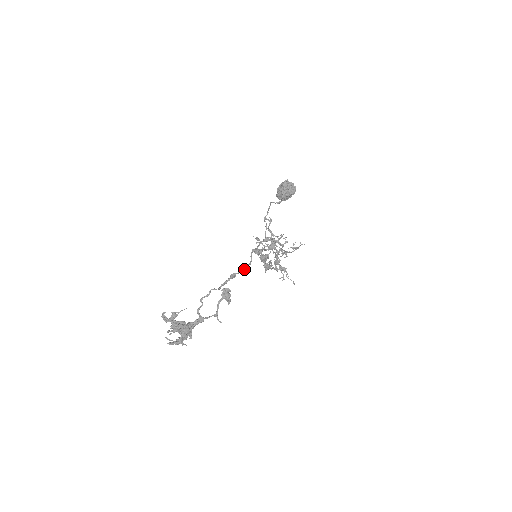
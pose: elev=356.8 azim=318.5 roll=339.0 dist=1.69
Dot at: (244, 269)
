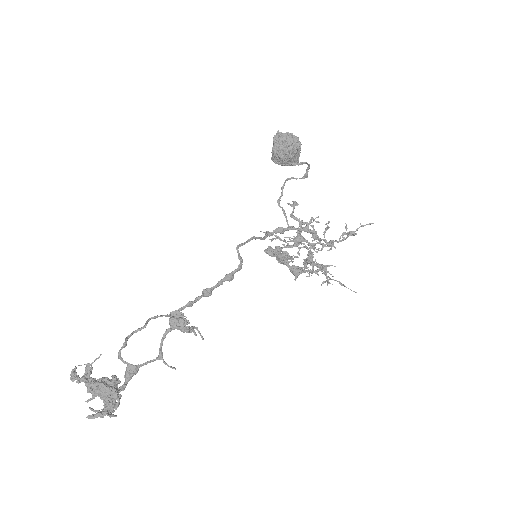
Dot at: (227, 278)
